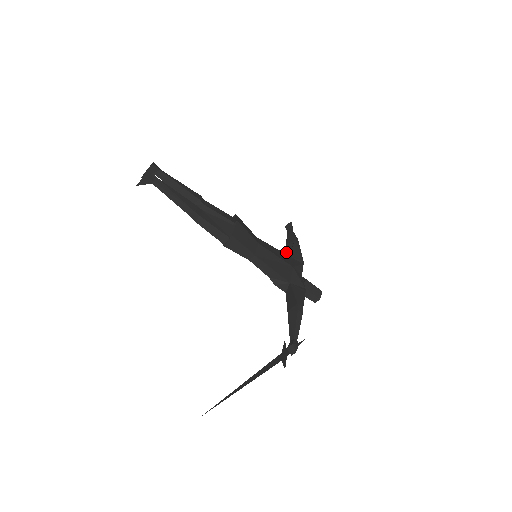
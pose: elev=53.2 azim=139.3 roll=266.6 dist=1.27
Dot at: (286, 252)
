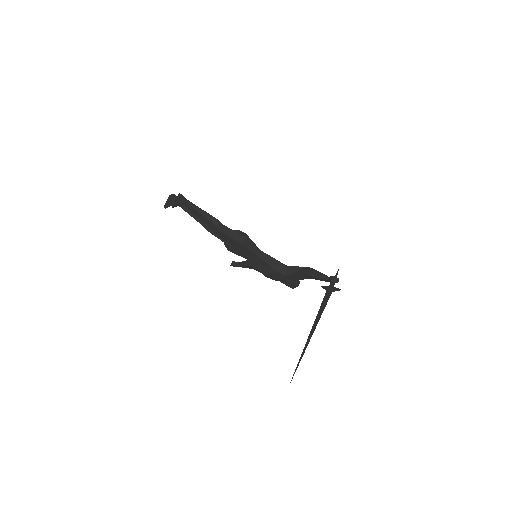
Dot at: (254, 267)
